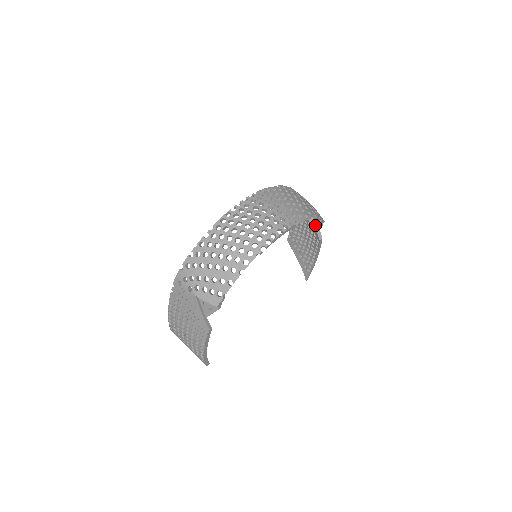
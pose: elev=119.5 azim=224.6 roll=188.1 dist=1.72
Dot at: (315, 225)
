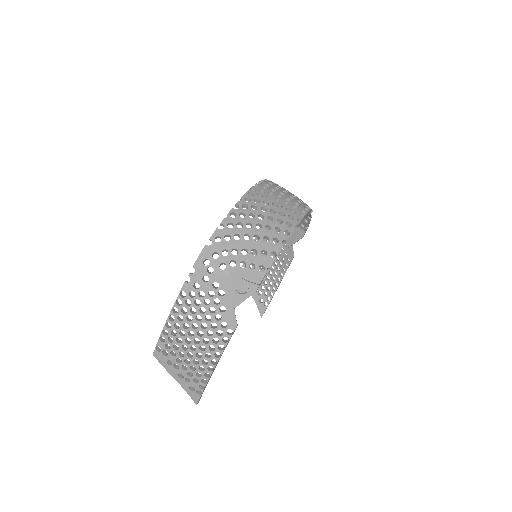
Dot at: (293, 238)
